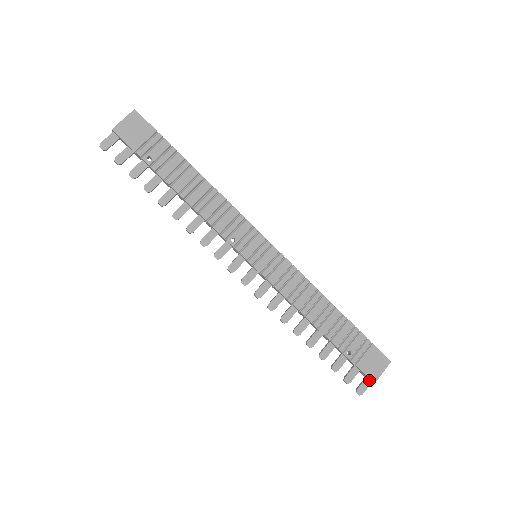
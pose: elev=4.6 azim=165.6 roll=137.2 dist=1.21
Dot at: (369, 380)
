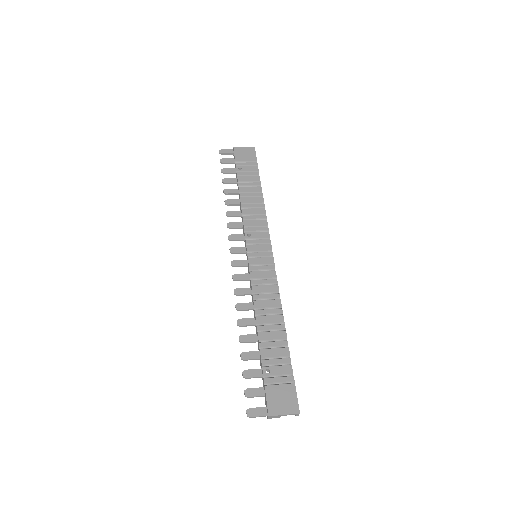
Dot at: (267, 411)
